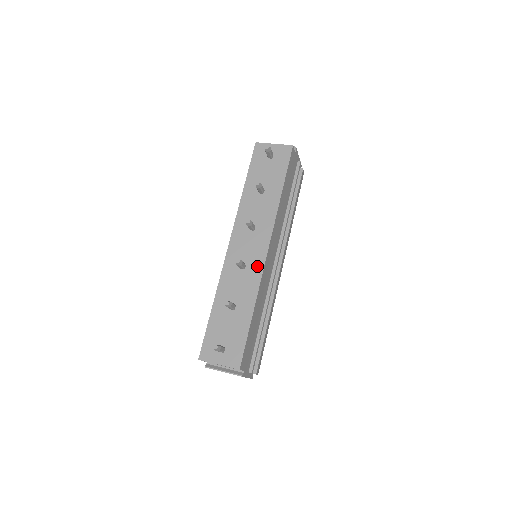
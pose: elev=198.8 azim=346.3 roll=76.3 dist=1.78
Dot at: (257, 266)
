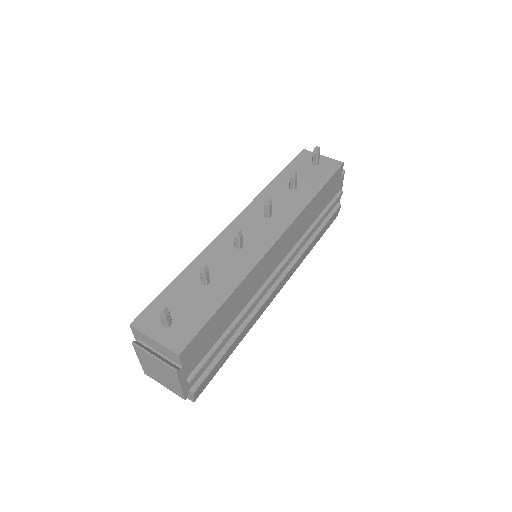
Dot at: (257, 251)
